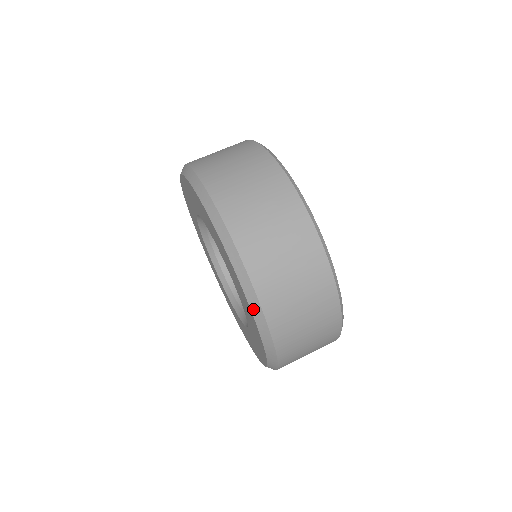
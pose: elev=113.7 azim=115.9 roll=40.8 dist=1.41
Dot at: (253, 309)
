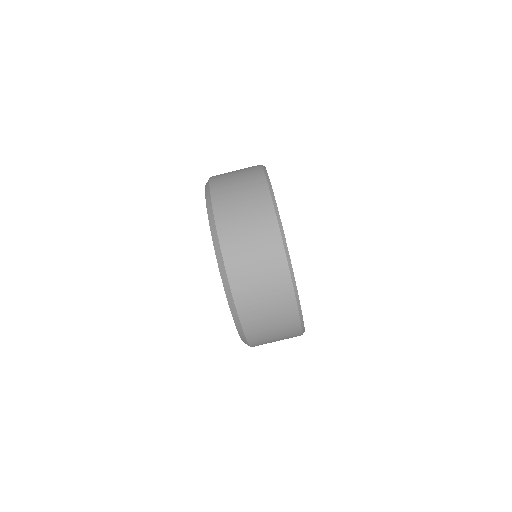
Dot at: occluded
